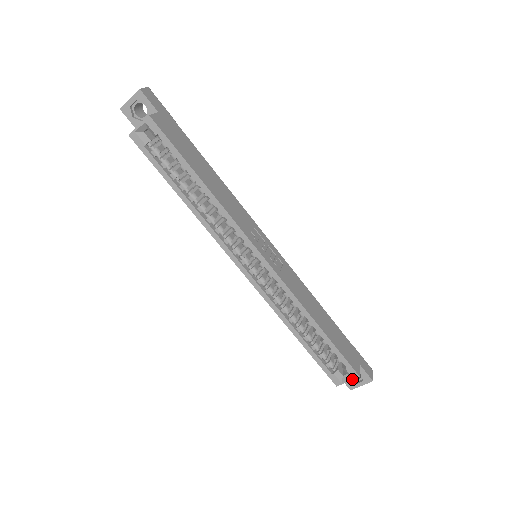
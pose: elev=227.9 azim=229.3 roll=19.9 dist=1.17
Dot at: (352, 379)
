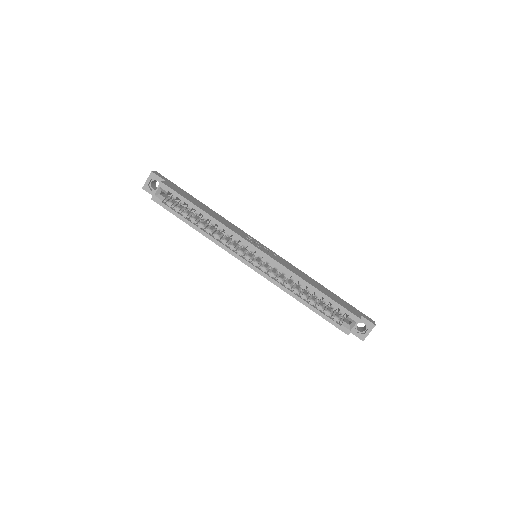
Dot at: (356, 324)
